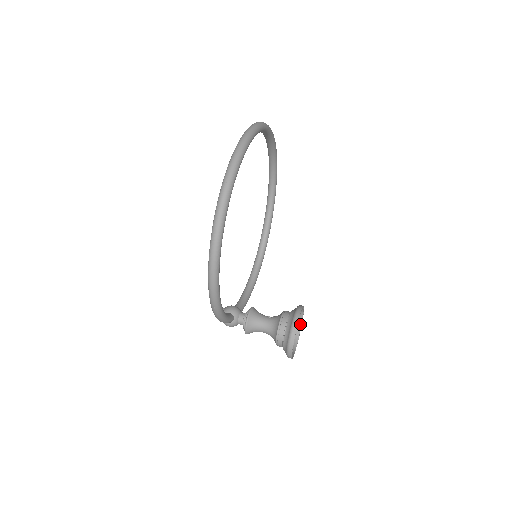
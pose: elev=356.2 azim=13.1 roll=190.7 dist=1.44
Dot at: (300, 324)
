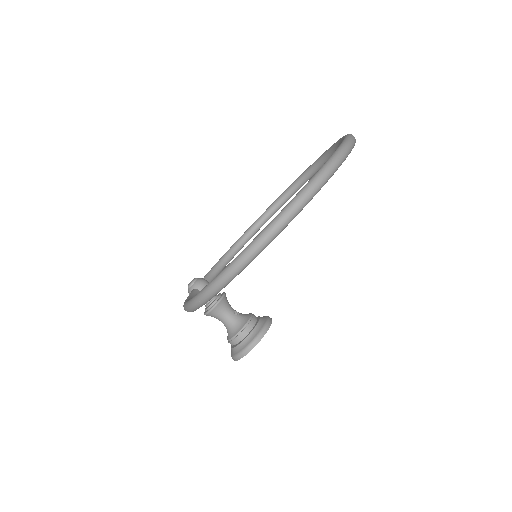
Dot at: occluded
